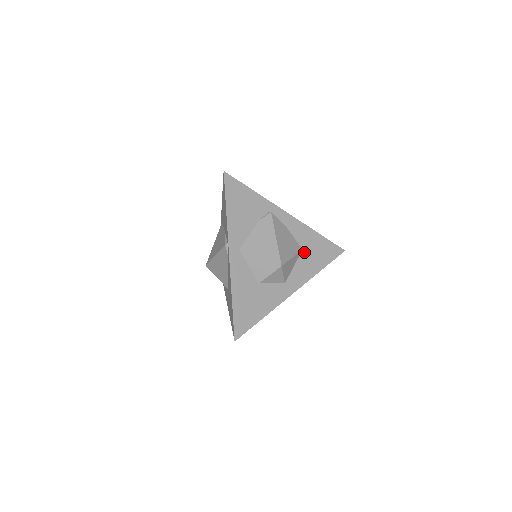
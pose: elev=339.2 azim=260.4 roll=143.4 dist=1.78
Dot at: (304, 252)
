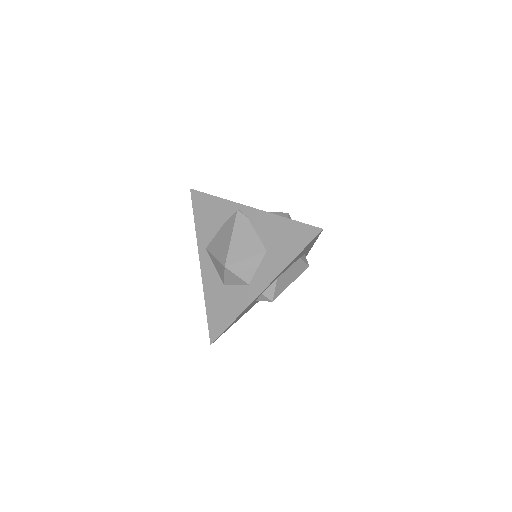
Dot at: occluded
